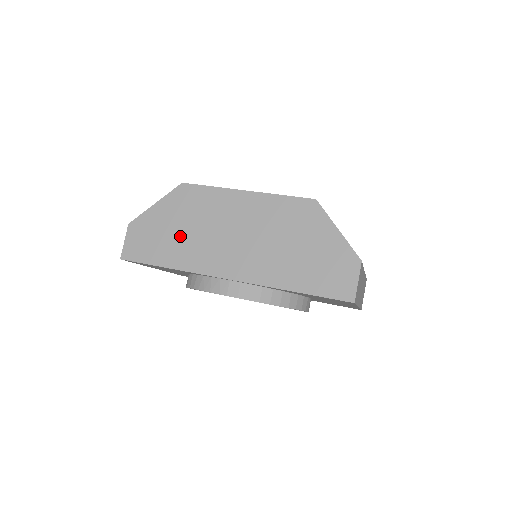
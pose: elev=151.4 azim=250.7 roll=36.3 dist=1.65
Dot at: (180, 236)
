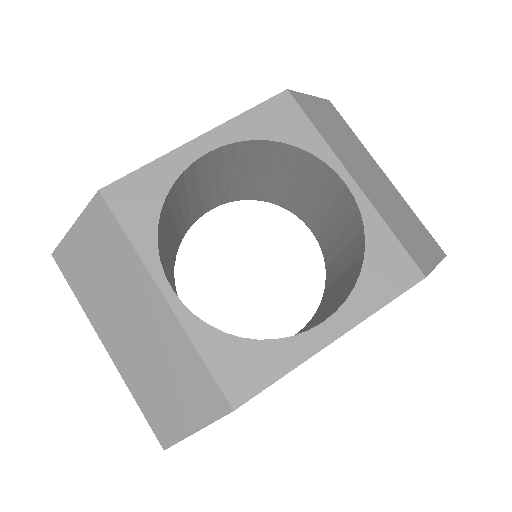
Dot at: occluded
